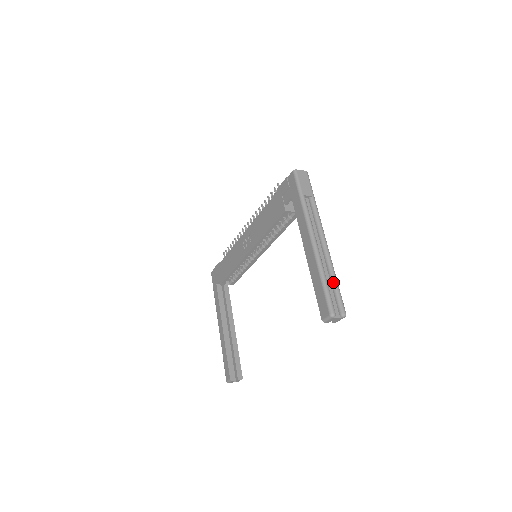
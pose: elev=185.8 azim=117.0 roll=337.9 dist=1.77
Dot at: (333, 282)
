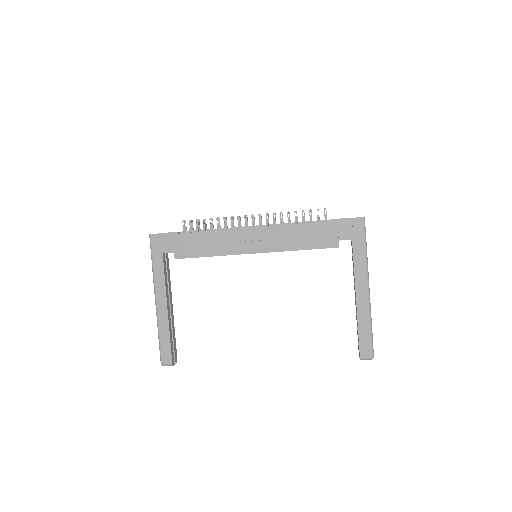
Dot at: occluded
